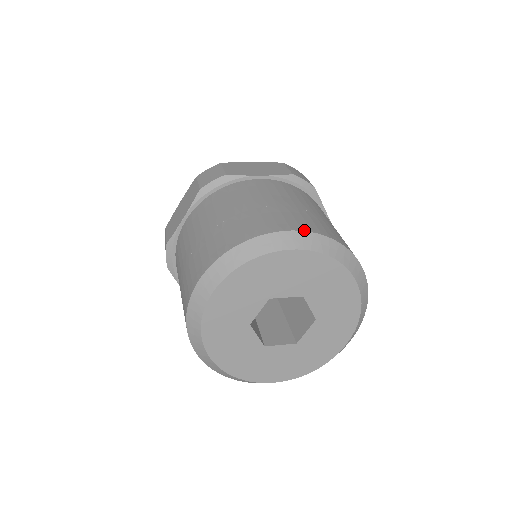
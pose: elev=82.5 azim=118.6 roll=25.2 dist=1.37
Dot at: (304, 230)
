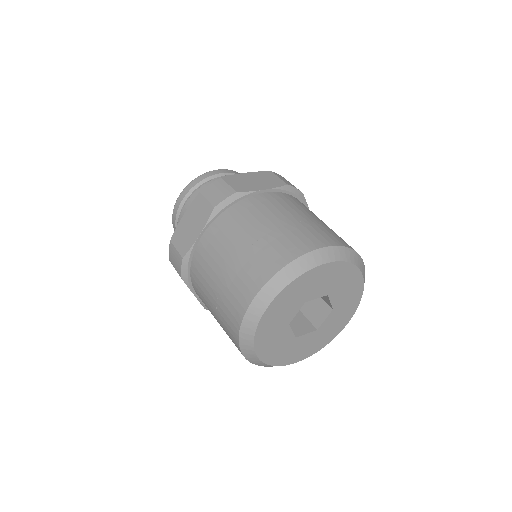
Dot at: (261, 287)
